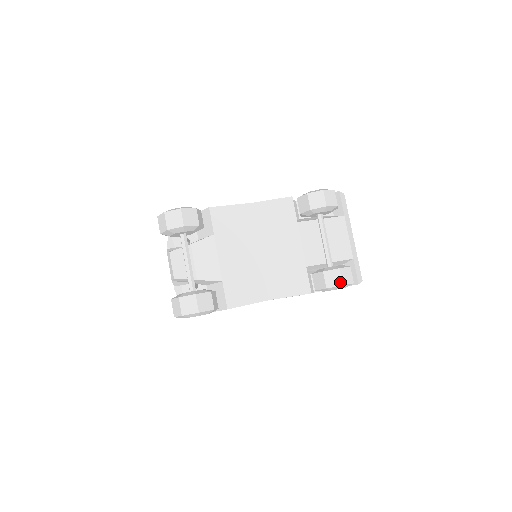
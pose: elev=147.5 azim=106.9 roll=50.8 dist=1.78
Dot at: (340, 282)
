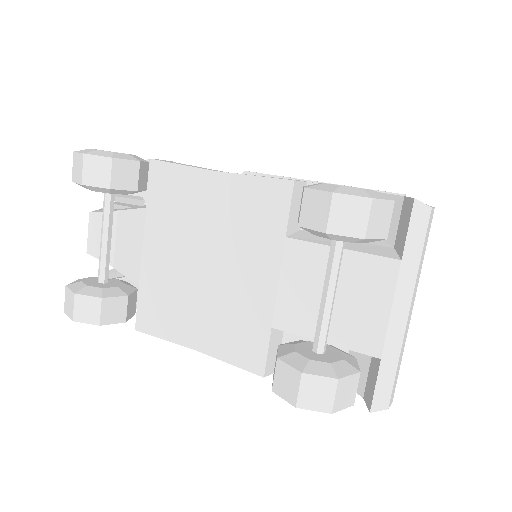
Dot at: (294, 398)
